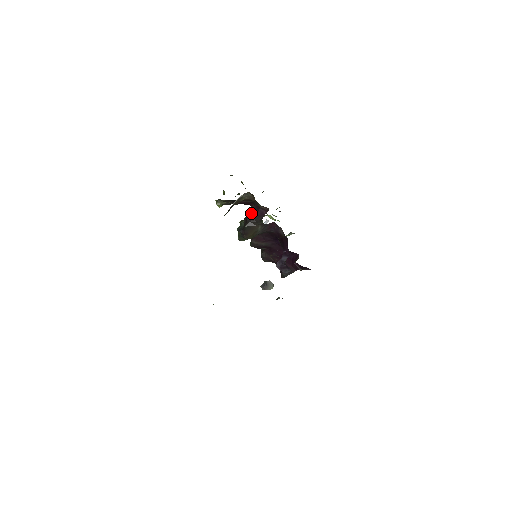
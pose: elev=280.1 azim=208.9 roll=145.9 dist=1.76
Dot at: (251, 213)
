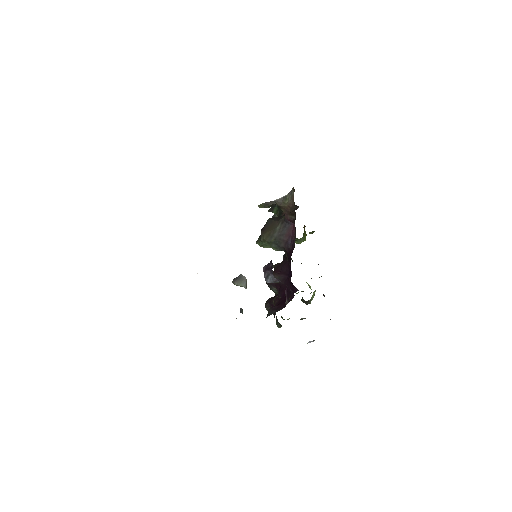
Dot at: occluded
